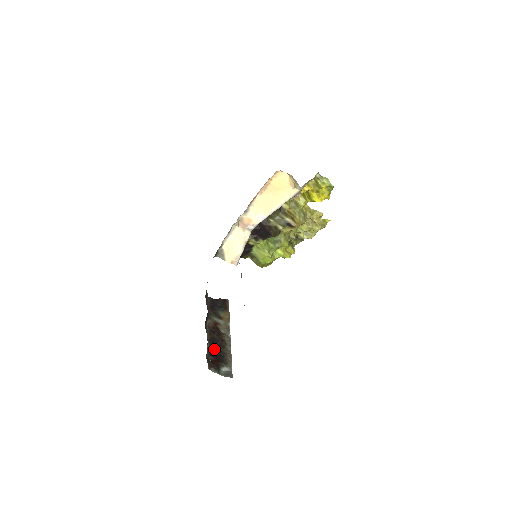
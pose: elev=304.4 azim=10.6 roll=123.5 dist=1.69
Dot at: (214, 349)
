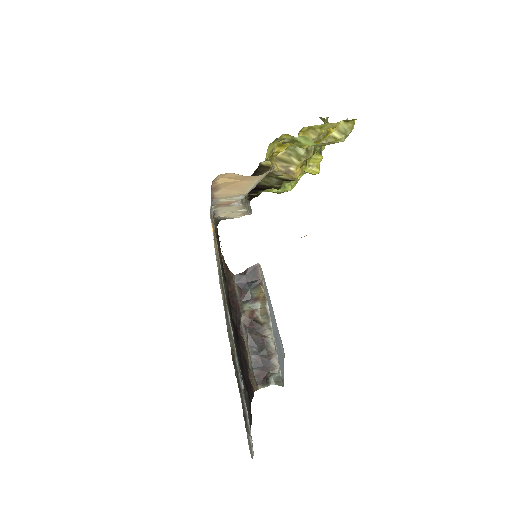
Dot at: (257, 357)
